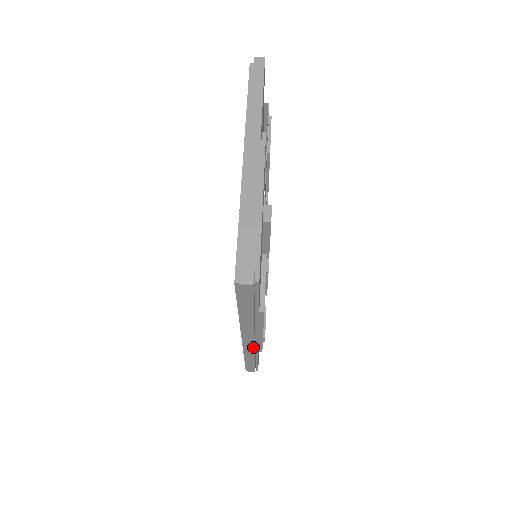
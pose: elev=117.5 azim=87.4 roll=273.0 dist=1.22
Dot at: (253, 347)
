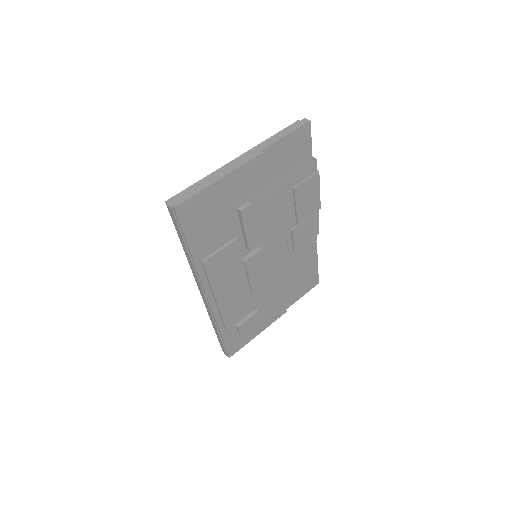
Dot at: (207, 305)
